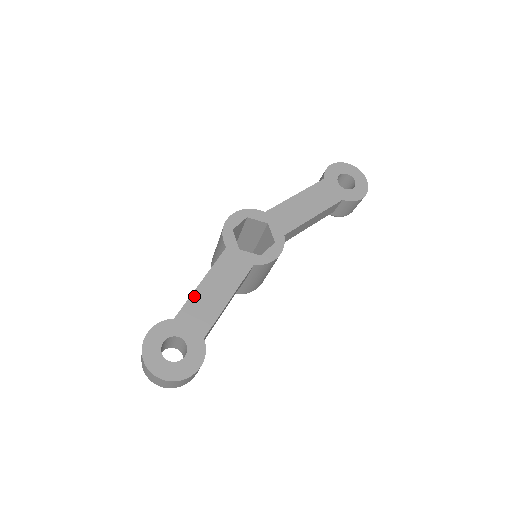
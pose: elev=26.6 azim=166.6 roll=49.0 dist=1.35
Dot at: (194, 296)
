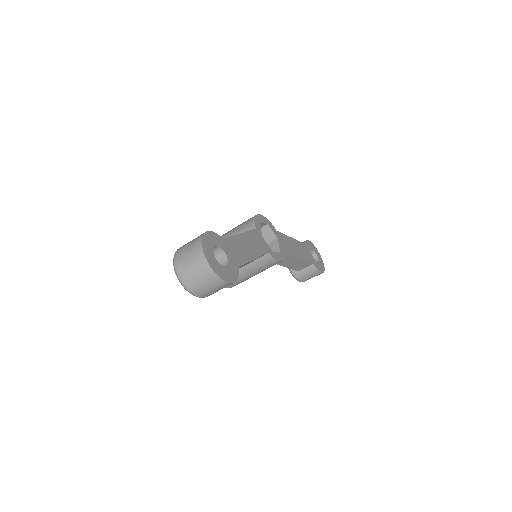
Dot at: (236, 237)
